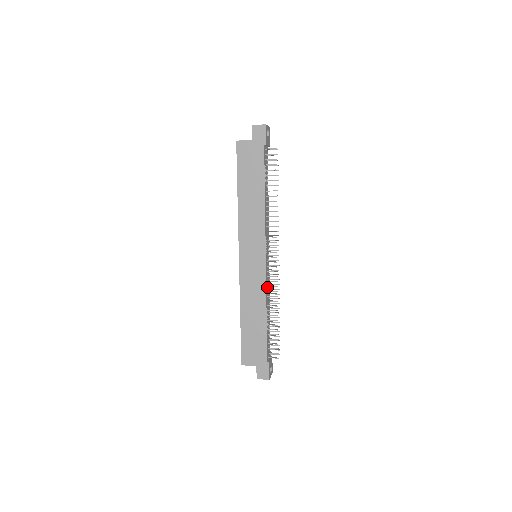
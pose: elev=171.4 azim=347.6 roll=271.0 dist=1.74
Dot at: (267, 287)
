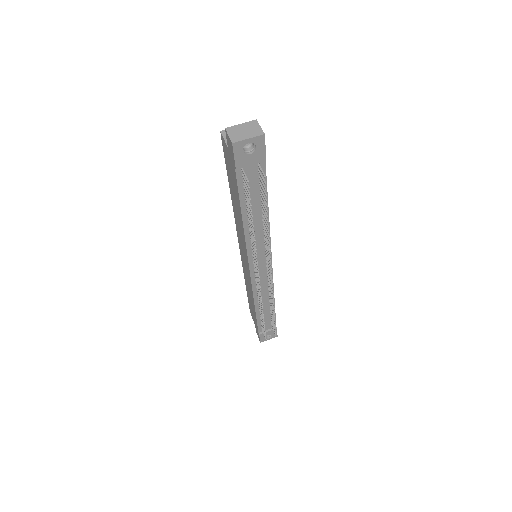
Dot at: occluded
